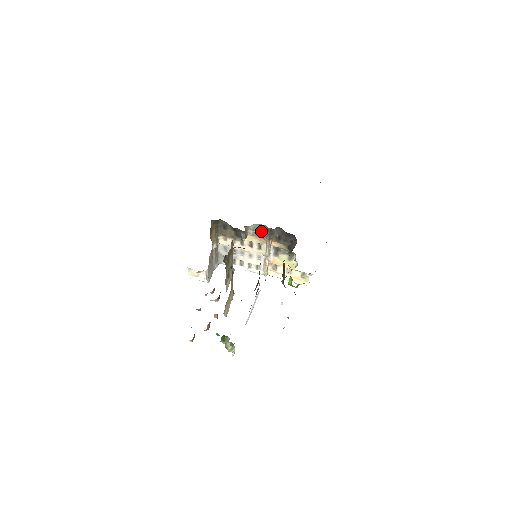
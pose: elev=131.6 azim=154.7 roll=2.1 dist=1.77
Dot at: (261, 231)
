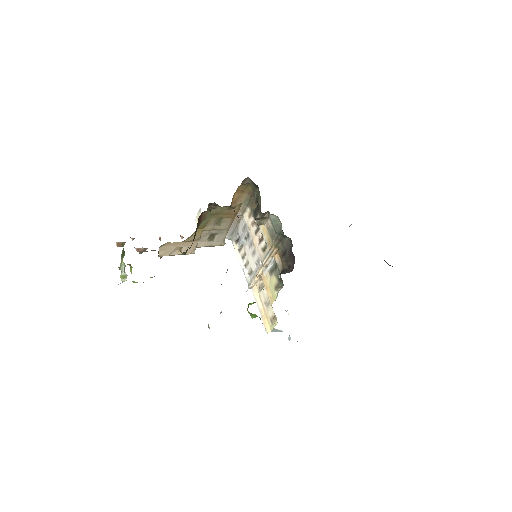
Dot at: (275, 228)
